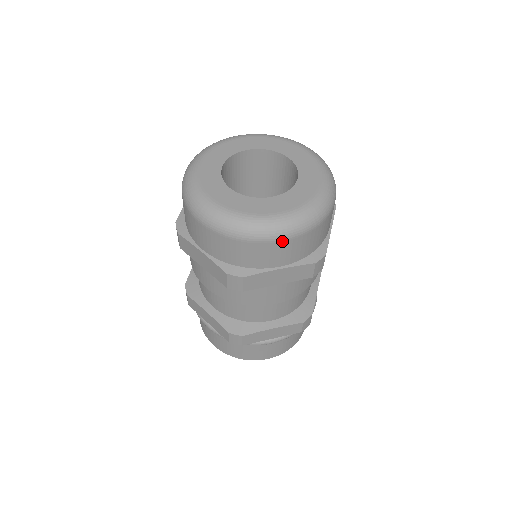
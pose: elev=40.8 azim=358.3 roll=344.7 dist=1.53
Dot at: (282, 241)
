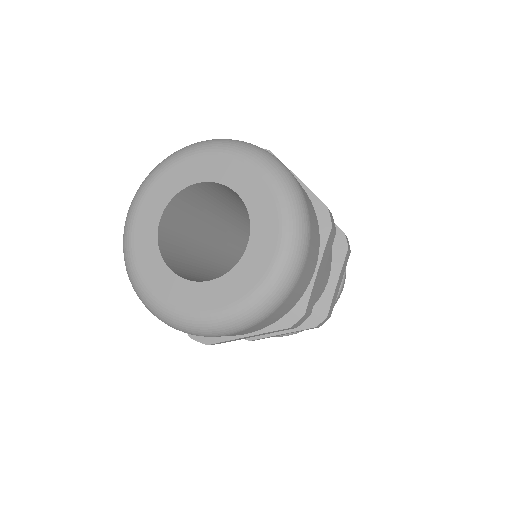
Dot at: (230, 334)
